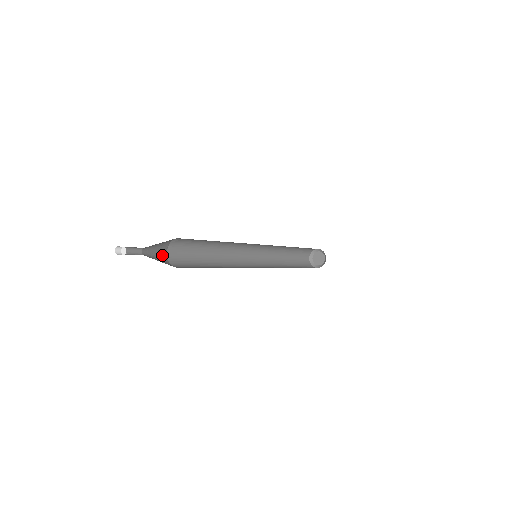
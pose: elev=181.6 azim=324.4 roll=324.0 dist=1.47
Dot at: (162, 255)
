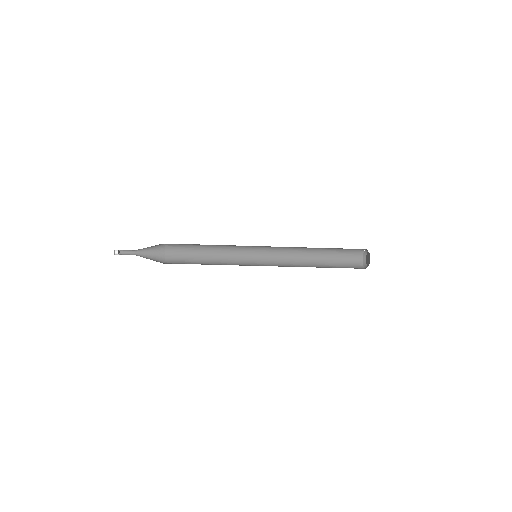
Dot at: (159, 255)
